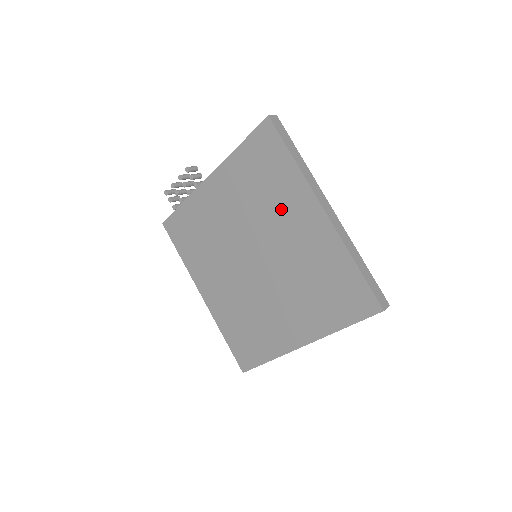
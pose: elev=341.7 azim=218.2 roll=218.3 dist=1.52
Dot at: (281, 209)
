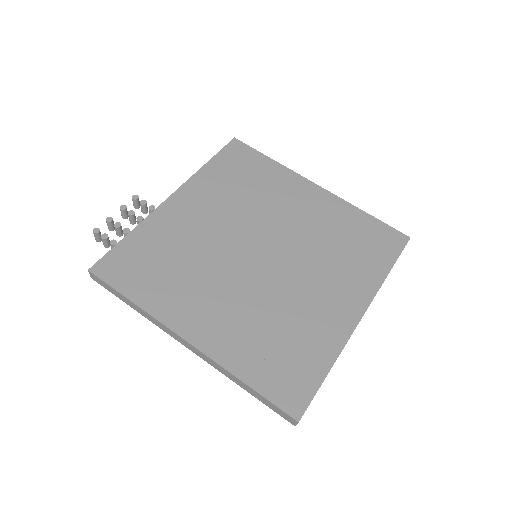
Dot at: (275, 196)
